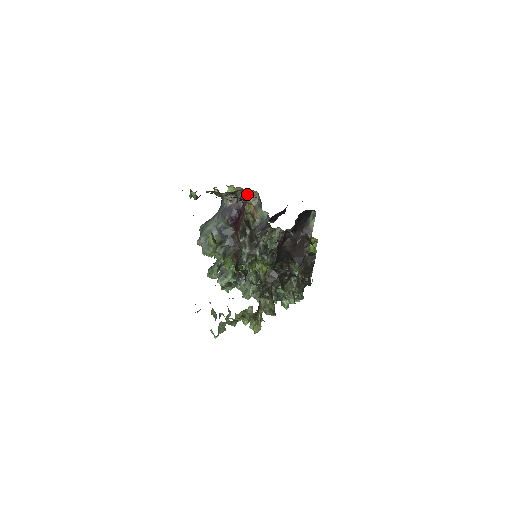
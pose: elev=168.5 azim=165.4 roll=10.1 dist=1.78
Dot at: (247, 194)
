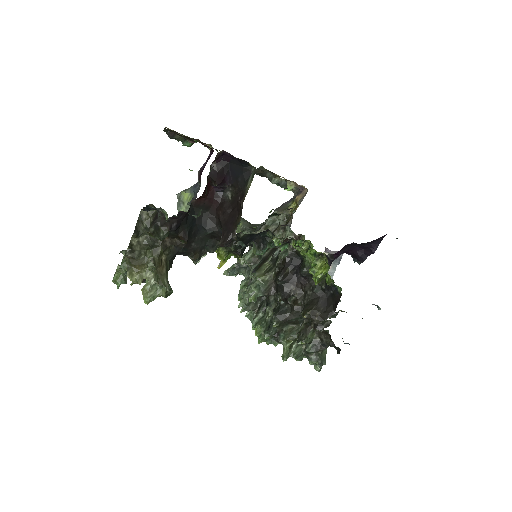
Dot at: (282, 181)
